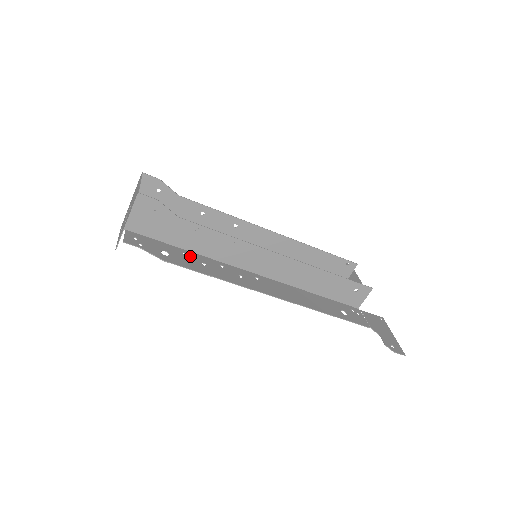
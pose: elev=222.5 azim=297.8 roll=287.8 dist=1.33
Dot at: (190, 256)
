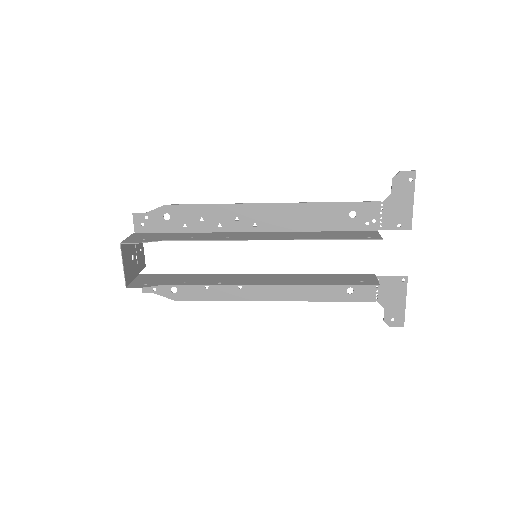
Dot at: occluded
